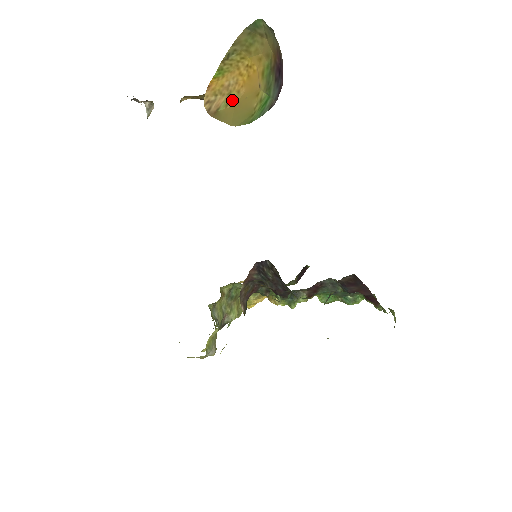
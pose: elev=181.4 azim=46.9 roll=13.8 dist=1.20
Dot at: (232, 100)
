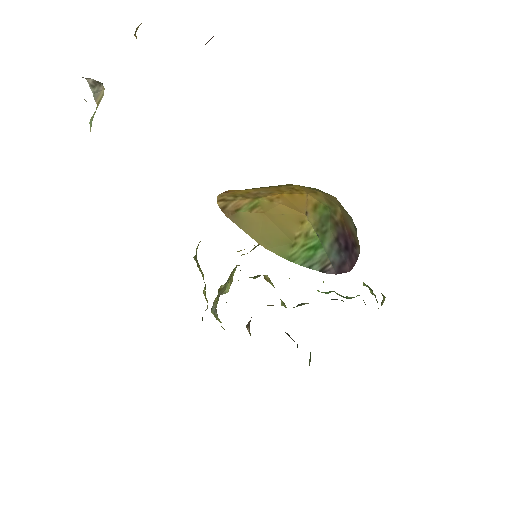
Dot at: (260, 206)
